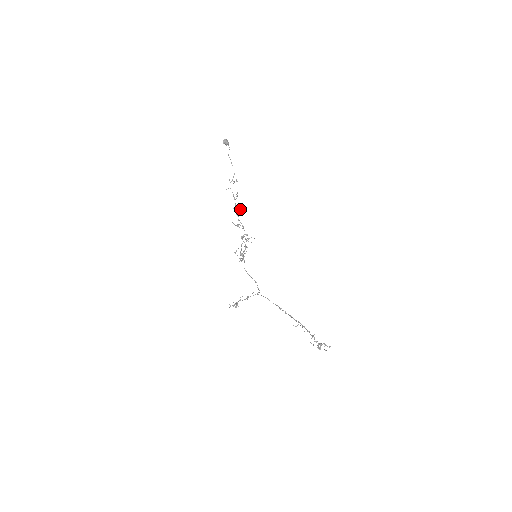
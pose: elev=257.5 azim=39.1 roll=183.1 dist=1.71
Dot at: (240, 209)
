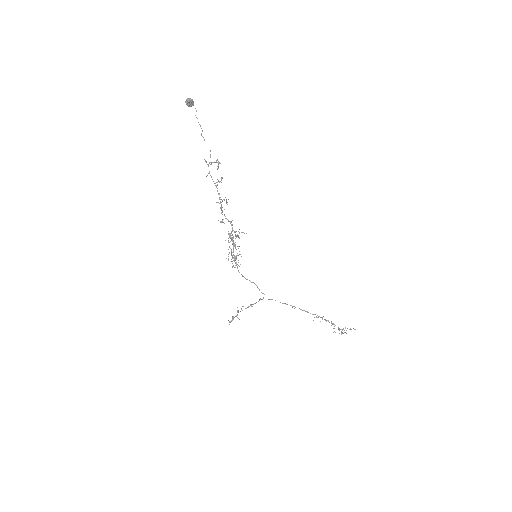
Dot at: (226, 200)
